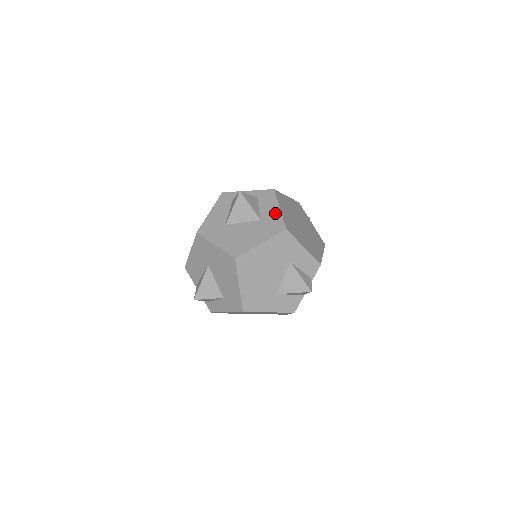
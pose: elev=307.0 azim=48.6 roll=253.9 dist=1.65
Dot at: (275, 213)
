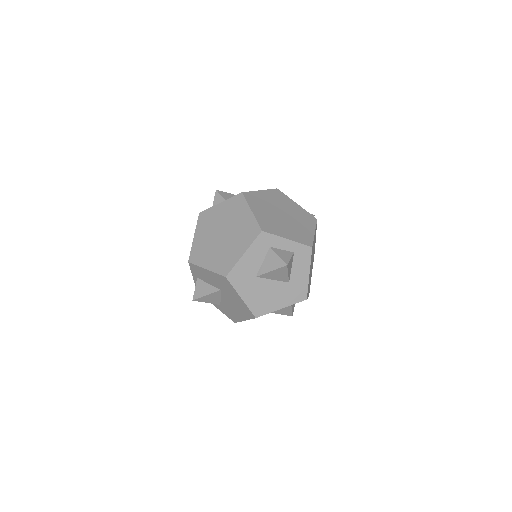
Dot at: (304, 279)
